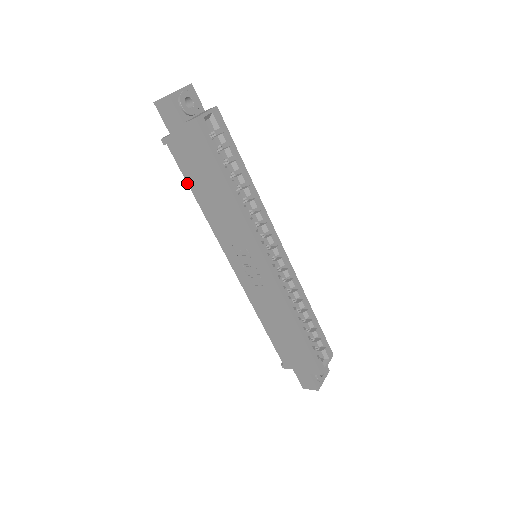
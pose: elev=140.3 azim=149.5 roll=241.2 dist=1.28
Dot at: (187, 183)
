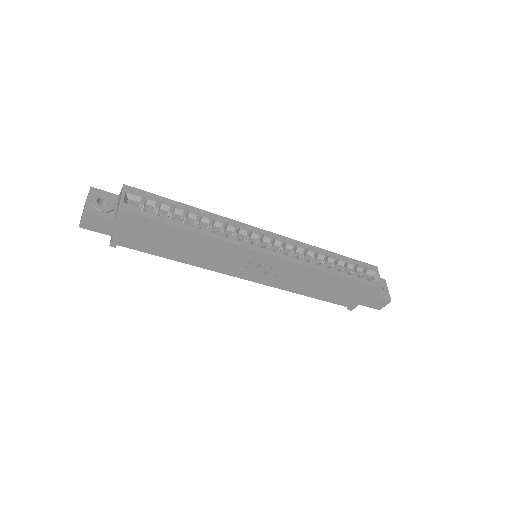
Dot at: occluded
